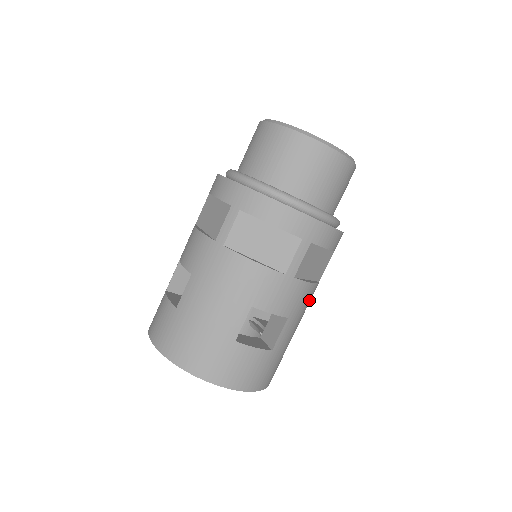
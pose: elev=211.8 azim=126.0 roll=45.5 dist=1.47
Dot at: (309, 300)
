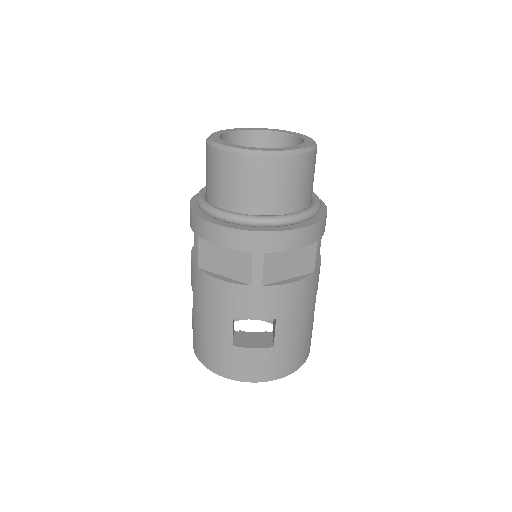
Dot at: (302, 294)
